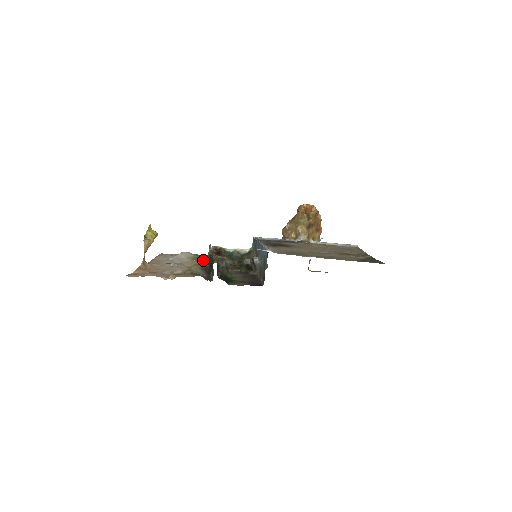
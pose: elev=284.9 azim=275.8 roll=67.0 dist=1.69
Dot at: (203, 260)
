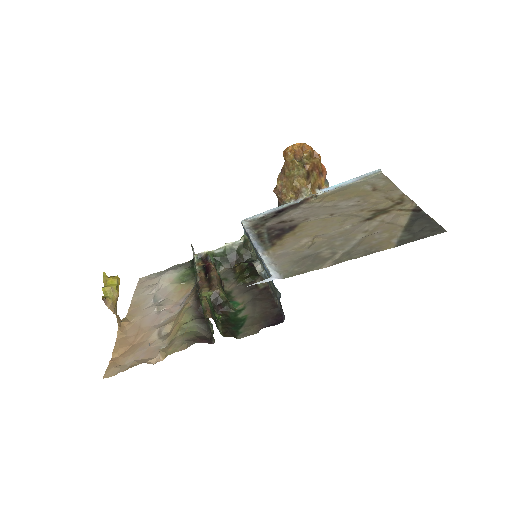
Dot at: (192, 279)
